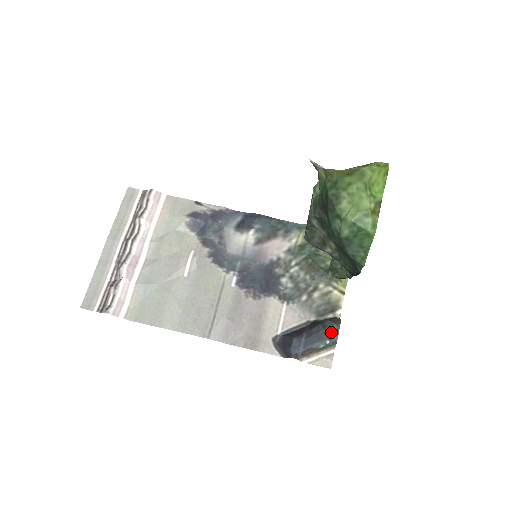
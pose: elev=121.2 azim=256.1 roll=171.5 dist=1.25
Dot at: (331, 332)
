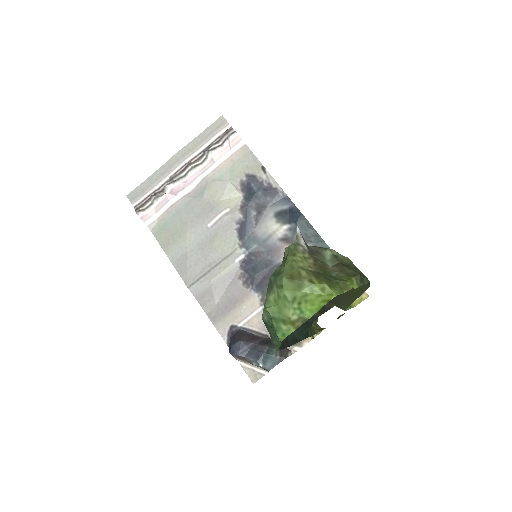
Dot at: (270, 360)
